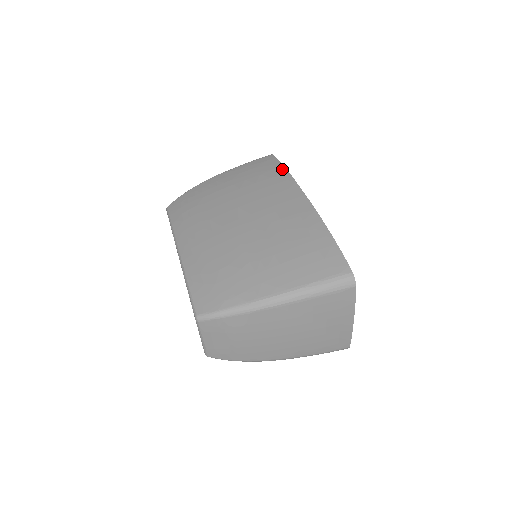
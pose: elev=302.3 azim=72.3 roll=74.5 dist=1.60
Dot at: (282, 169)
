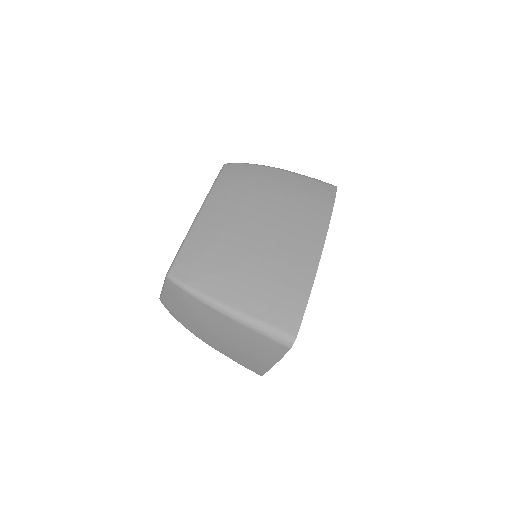
Dot at: (329, 209)
